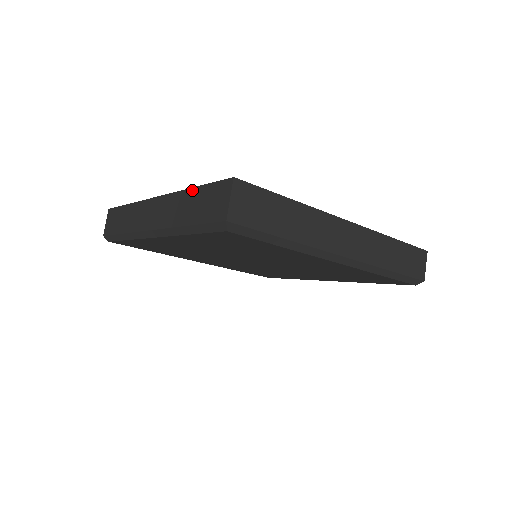
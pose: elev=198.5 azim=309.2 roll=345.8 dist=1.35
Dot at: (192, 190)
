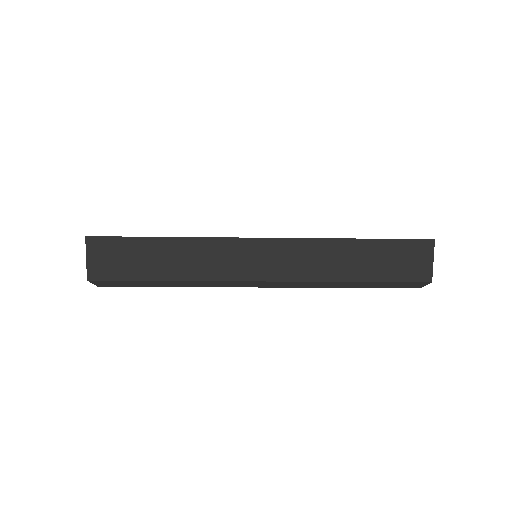
Dot at: occluded
